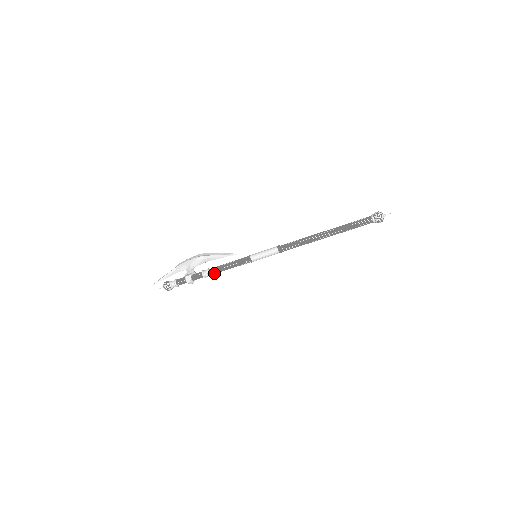
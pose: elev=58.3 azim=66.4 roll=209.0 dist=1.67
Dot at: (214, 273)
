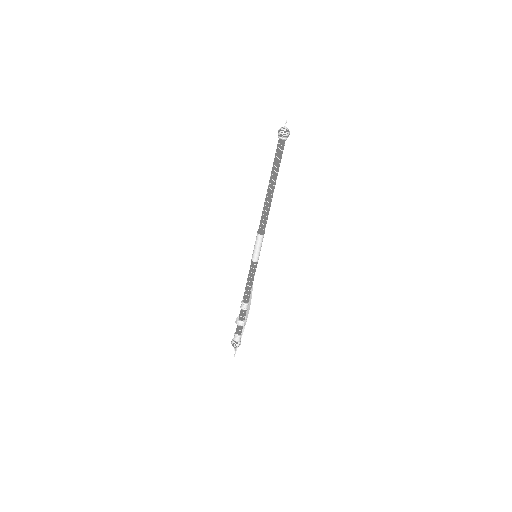
Dot at: (246, 299)
